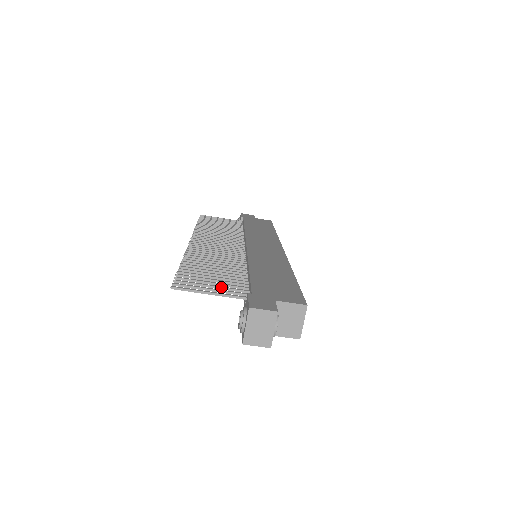
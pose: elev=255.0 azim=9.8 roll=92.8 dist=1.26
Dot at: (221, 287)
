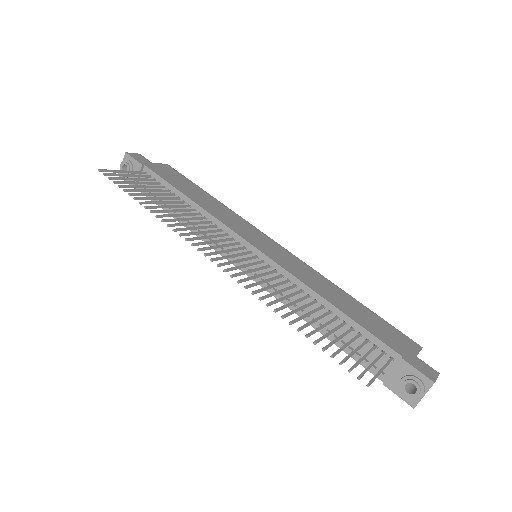
Dot at: occluded
